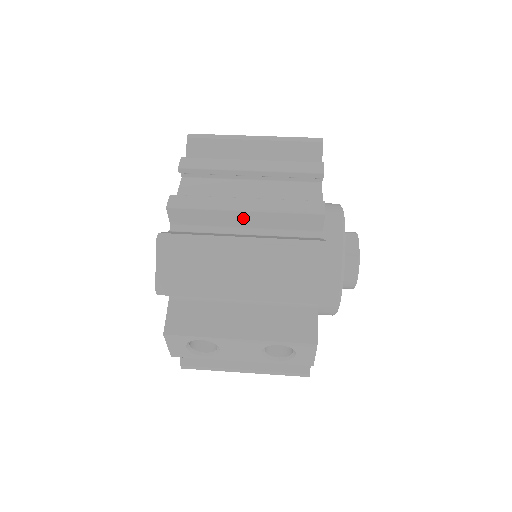
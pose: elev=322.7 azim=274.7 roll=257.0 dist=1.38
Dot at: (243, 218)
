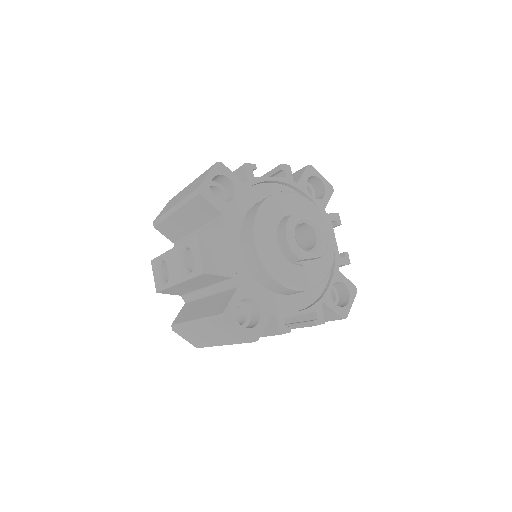
Dot at: occluded
